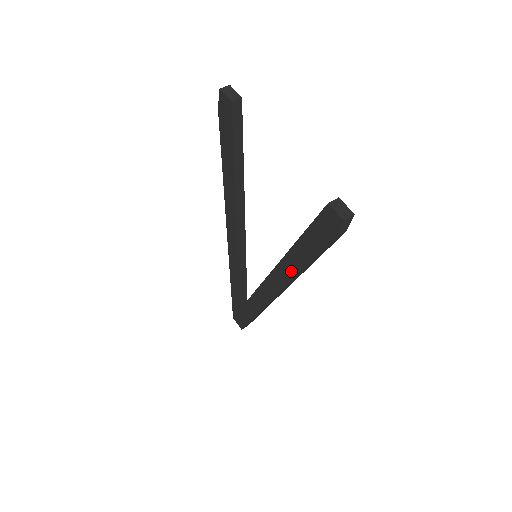
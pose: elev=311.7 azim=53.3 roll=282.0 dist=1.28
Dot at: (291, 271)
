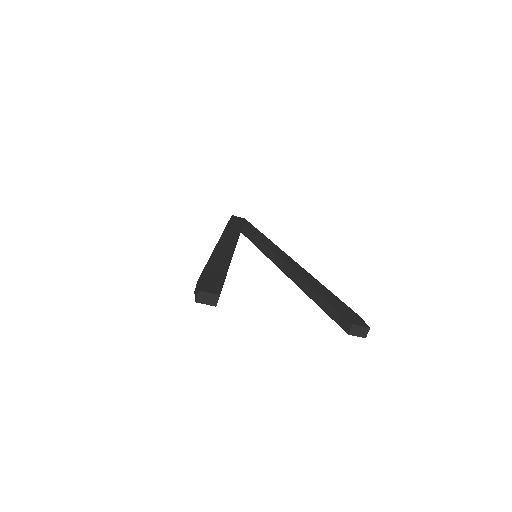
Dot at: occluded
